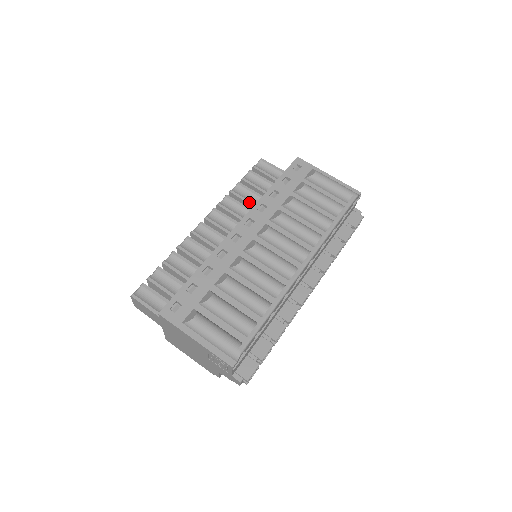
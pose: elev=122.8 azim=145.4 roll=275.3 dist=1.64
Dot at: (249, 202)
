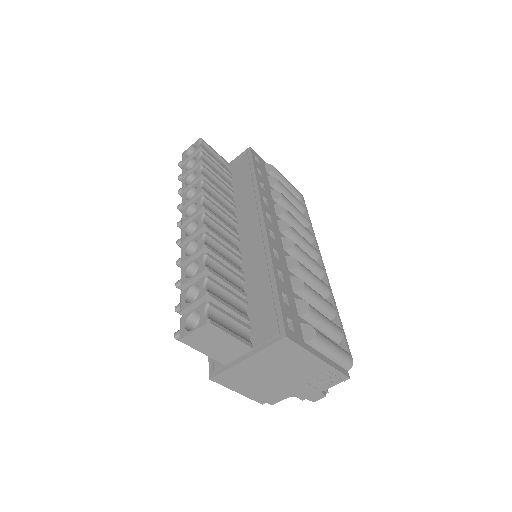
Dot at: (223, 191)
